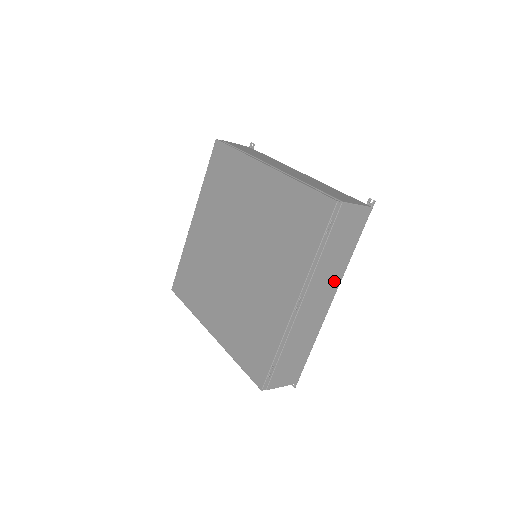
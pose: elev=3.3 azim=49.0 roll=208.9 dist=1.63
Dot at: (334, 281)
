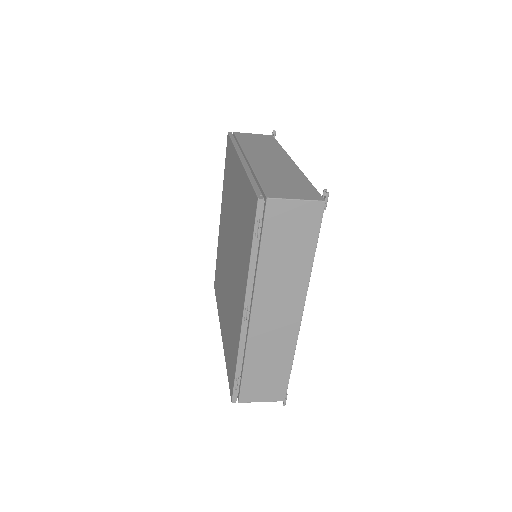
Dot at: (295, 290)
